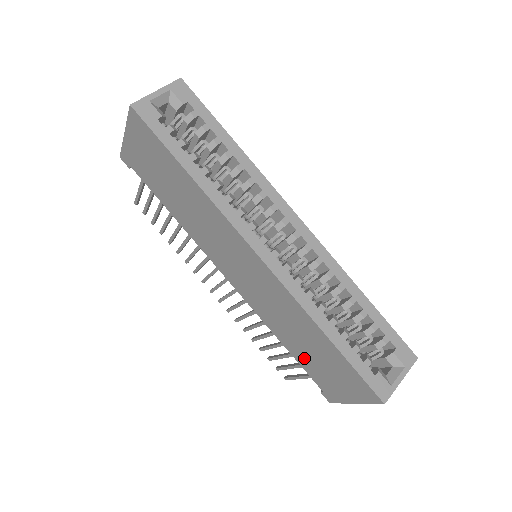
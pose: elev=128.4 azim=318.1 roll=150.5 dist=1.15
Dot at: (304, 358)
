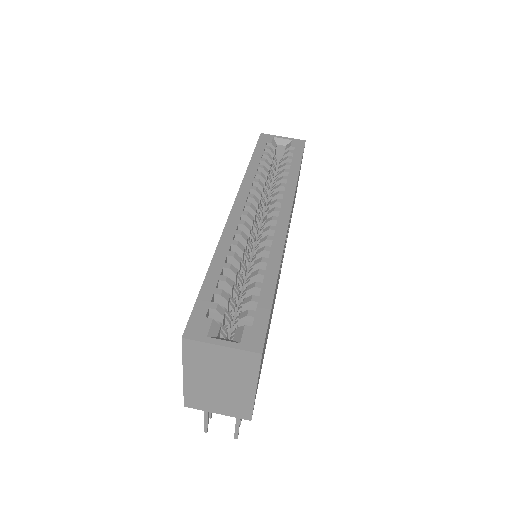
Dot at: occluded
